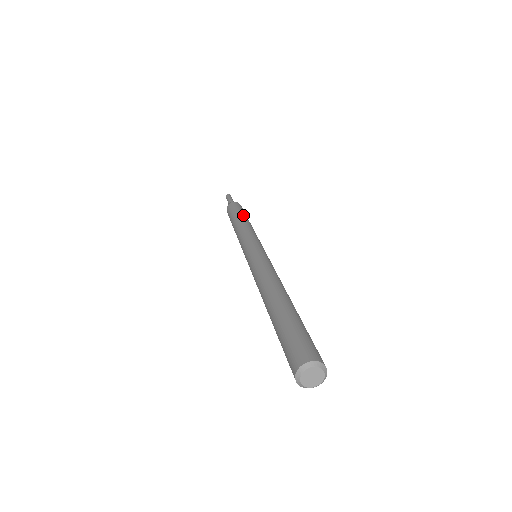
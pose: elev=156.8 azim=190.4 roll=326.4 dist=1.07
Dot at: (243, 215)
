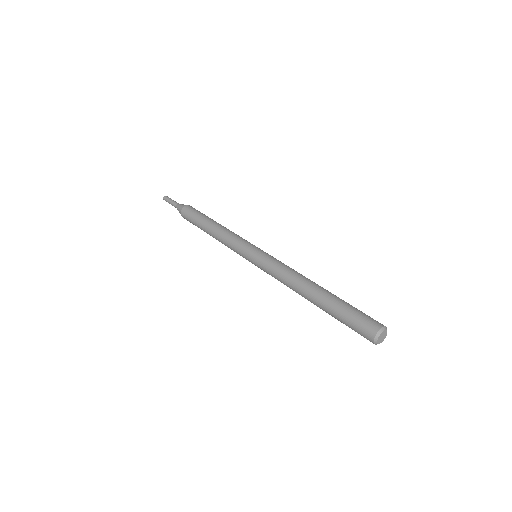
Dot at: occluded
